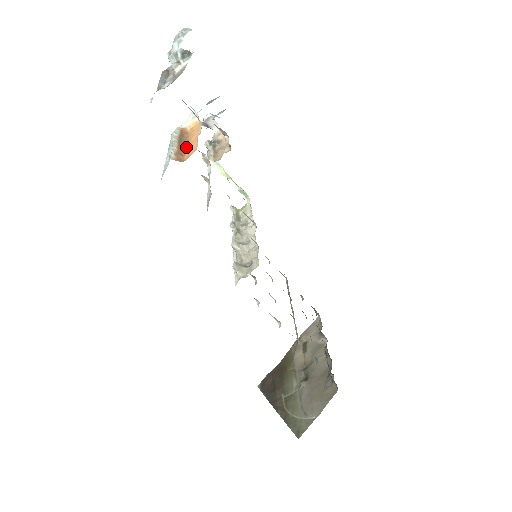
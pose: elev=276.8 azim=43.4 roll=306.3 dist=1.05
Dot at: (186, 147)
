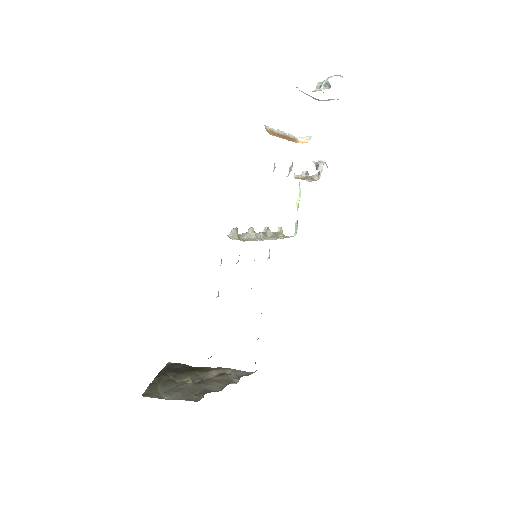
Dot at: (282, 138)
